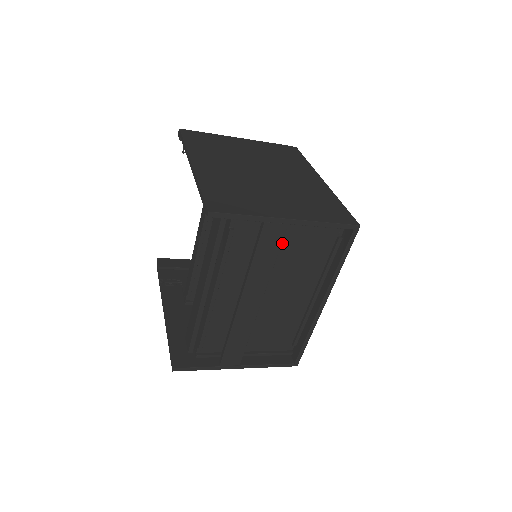
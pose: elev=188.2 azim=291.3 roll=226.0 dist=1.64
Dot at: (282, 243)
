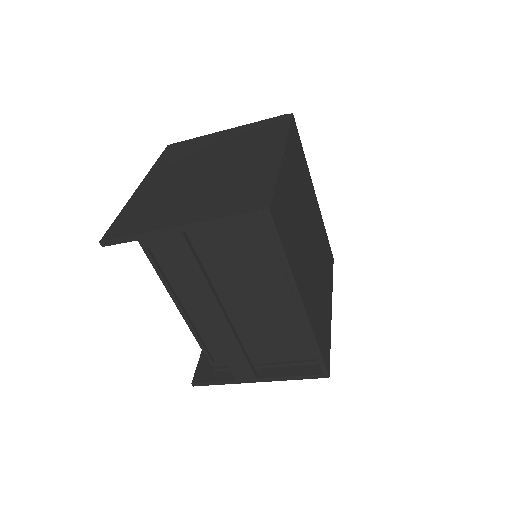
Dot at: (210, 249)
